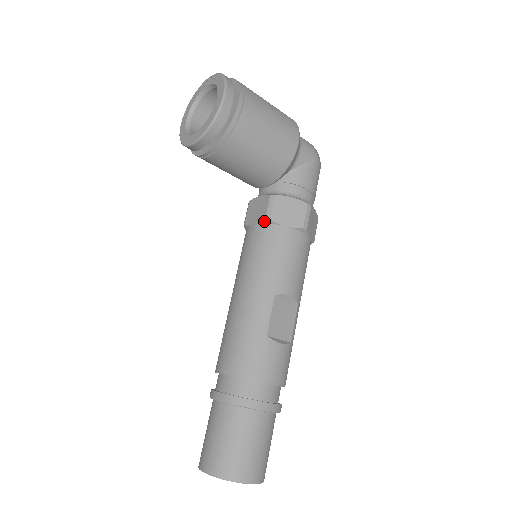
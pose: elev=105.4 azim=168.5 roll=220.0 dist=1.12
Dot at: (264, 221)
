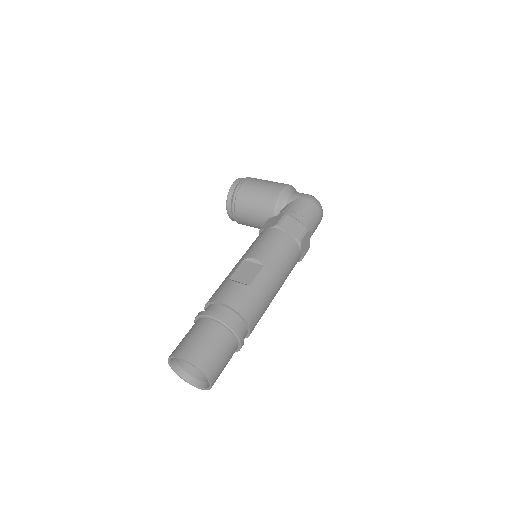
Dot at: (259, 233)
